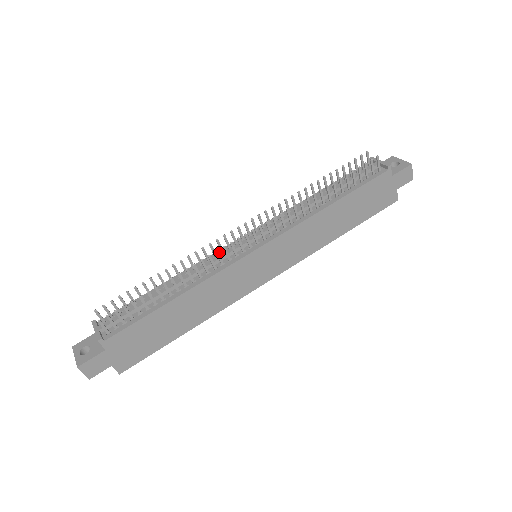
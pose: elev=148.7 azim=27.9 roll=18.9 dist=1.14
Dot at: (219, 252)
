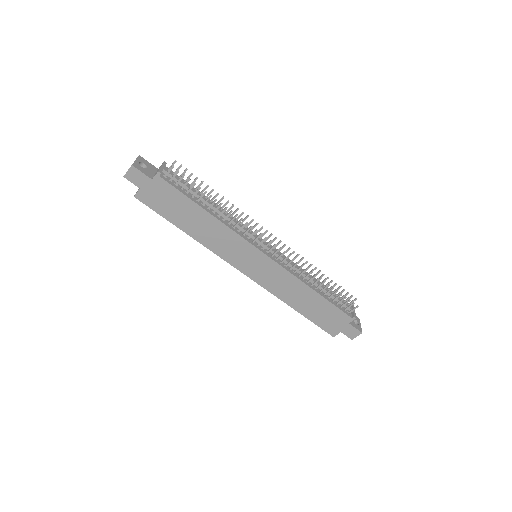
Dot at: occluded
